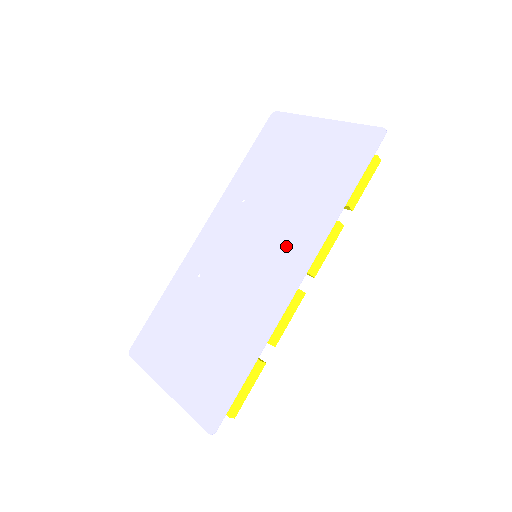
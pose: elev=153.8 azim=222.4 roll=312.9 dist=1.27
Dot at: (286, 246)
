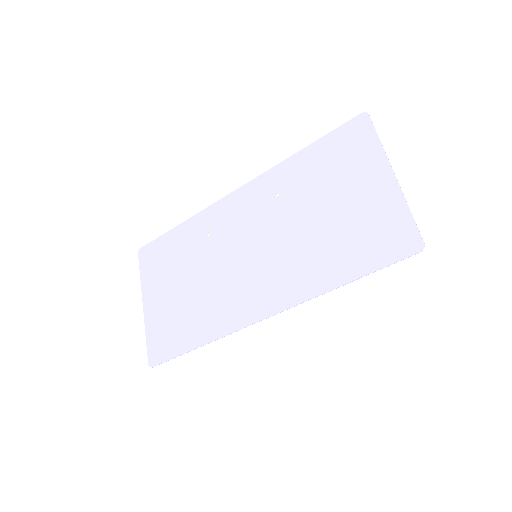
Dot at: (273, 278)
